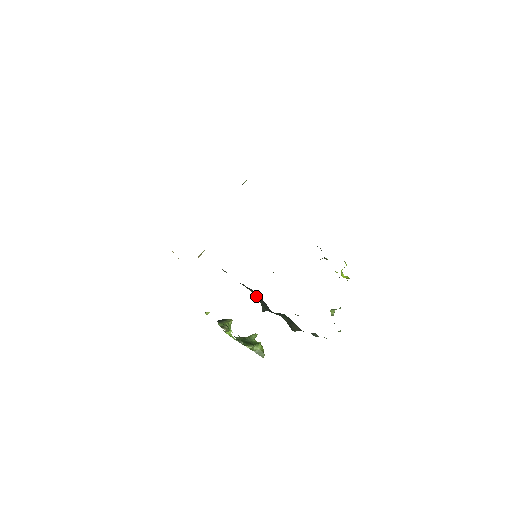
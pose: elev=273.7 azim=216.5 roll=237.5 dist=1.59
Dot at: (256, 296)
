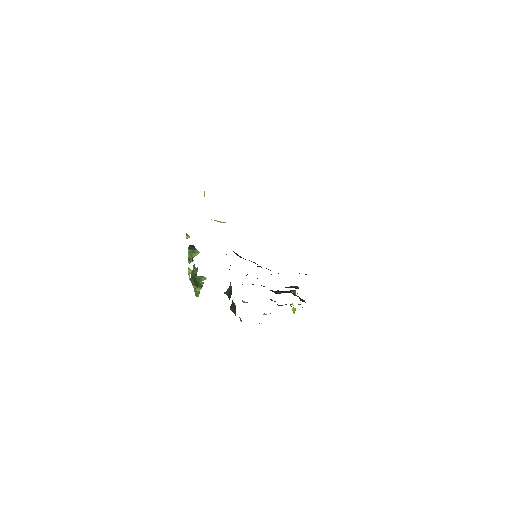
Dot at: occluded
